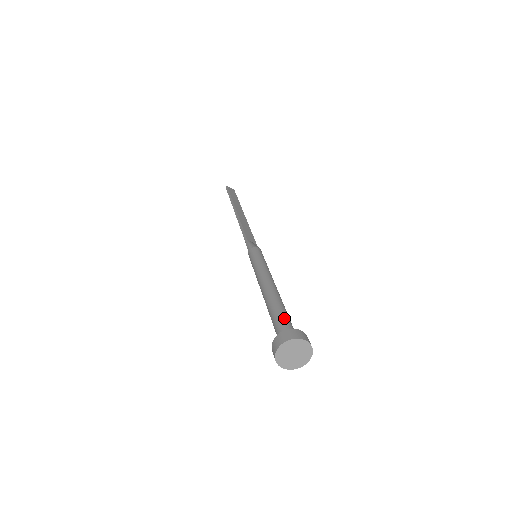
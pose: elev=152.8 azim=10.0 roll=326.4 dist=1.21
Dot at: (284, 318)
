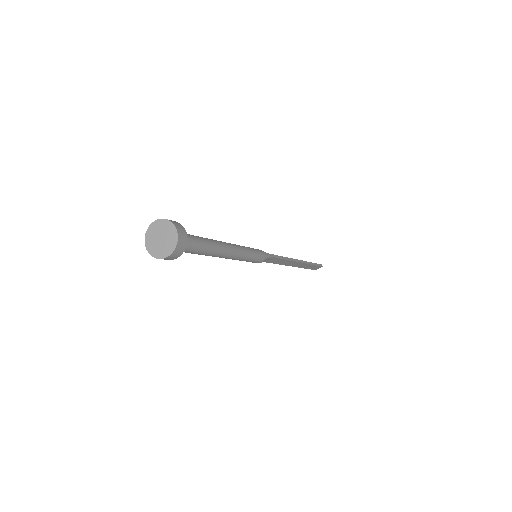
Dot at: occluded
